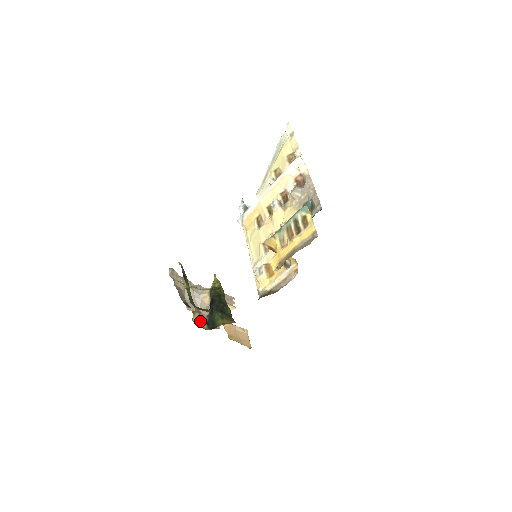
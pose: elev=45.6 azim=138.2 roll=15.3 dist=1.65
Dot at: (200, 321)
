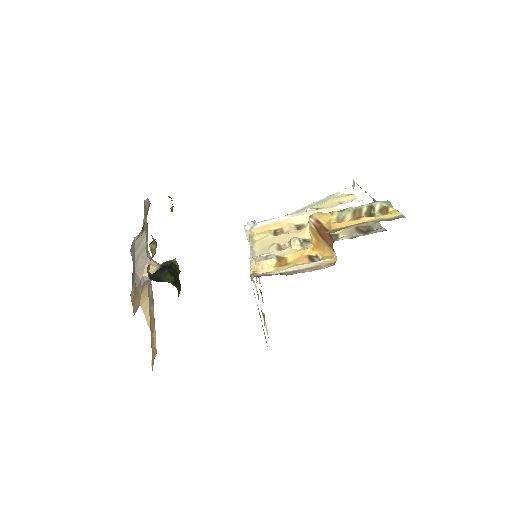
Dot at: occluded
